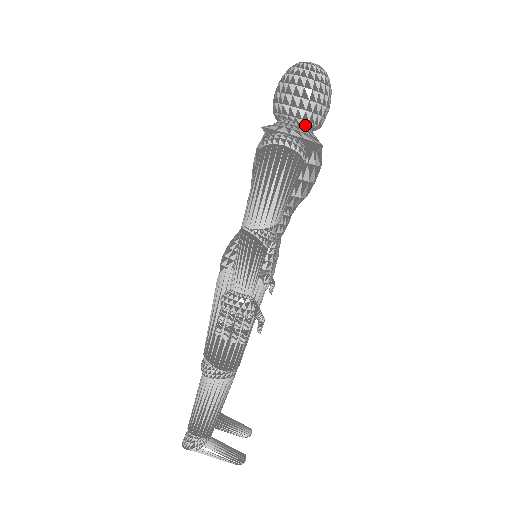
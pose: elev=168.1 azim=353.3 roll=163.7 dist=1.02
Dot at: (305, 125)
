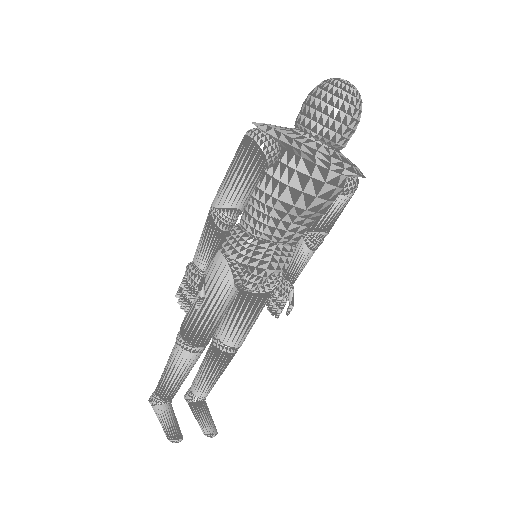
Dot at: (309, 134)
